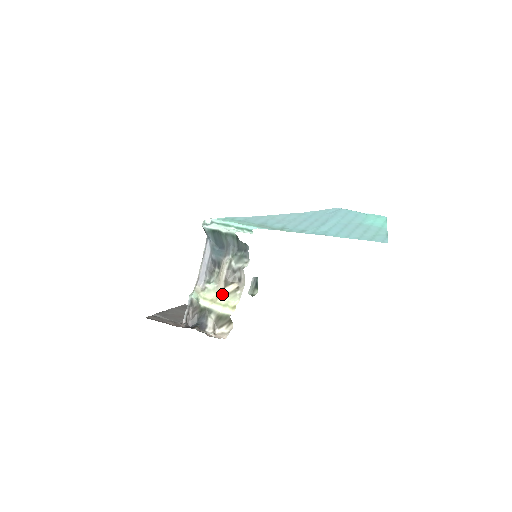
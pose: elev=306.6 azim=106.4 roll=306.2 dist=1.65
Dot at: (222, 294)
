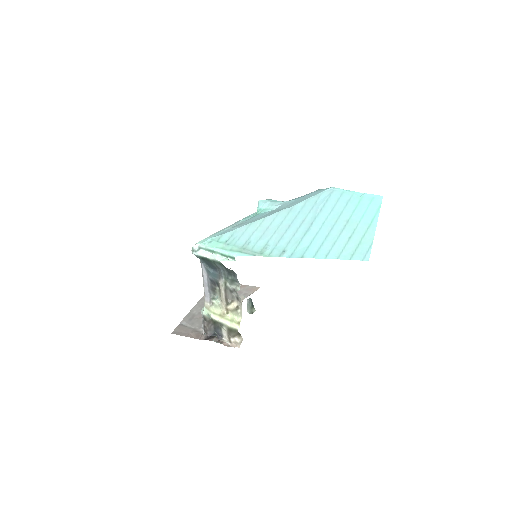
Dot at: (227, 311)
